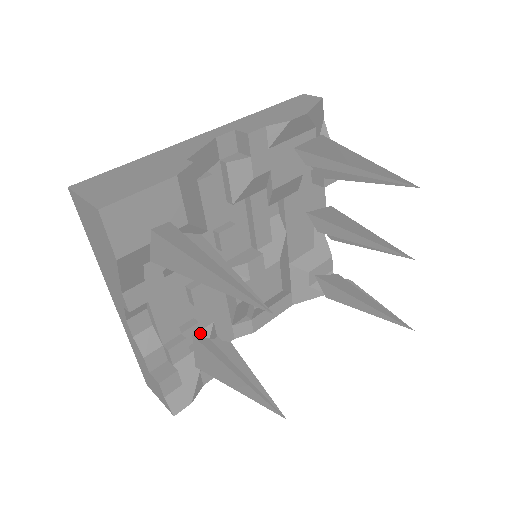
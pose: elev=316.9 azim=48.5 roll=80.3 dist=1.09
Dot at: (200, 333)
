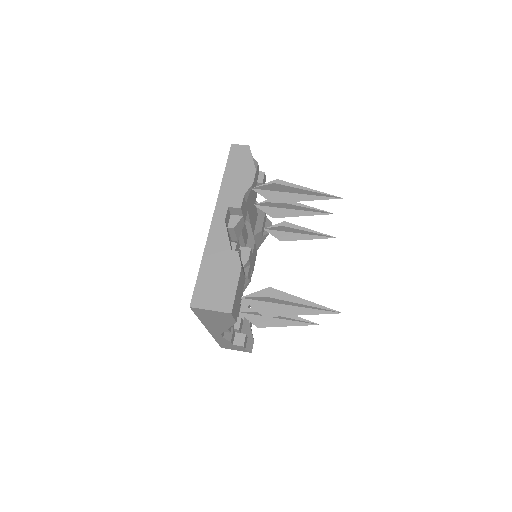
Dot at: (240, 308)
